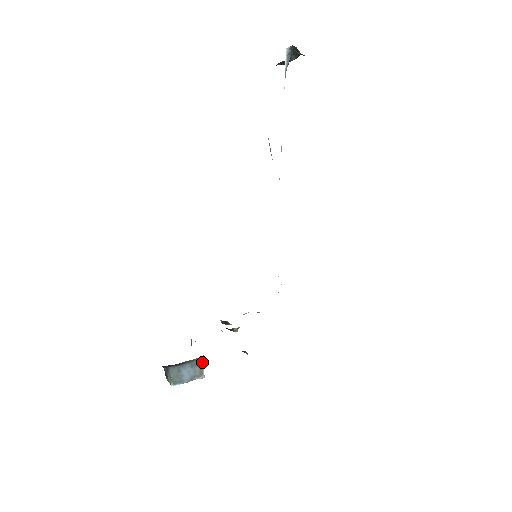
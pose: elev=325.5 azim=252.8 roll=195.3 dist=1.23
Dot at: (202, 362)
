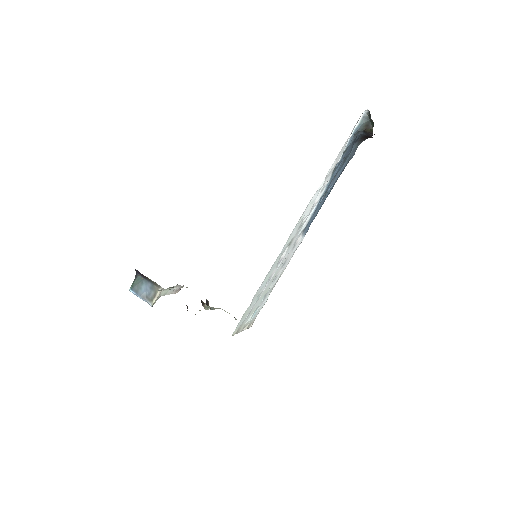
Dot at: (160, 292)
